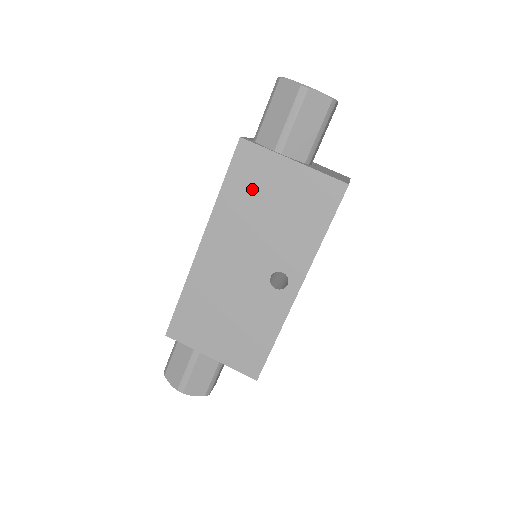
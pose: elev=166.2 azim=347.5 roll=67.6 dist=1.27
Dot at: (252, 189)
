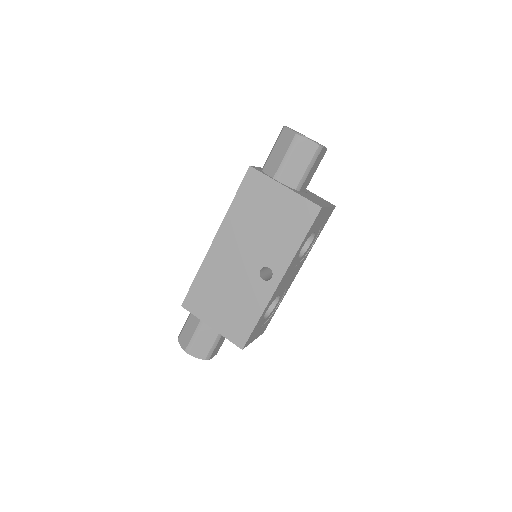
Dot at: (254, 204)
